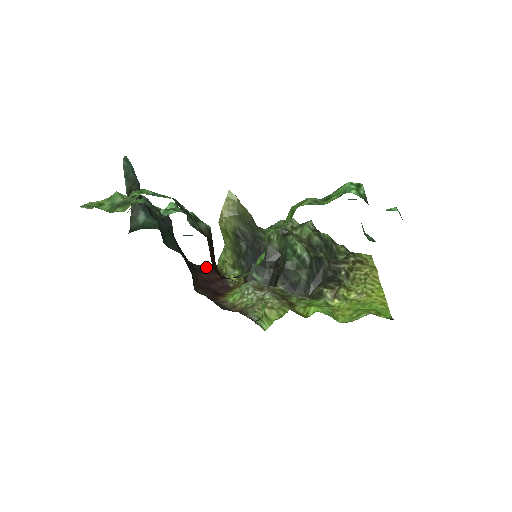
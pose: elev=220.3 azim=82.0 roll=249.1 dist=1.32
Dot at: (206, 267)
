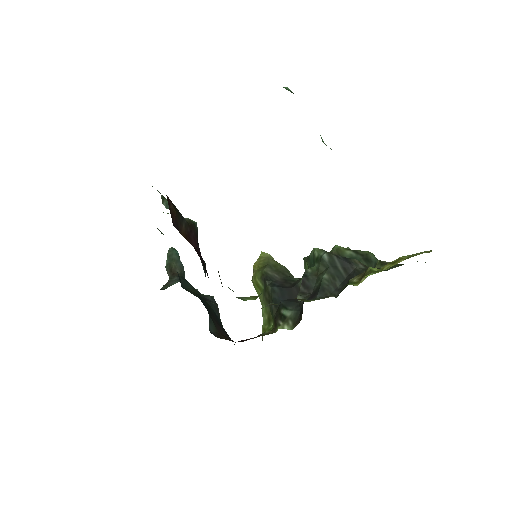
Dot at: occluded
